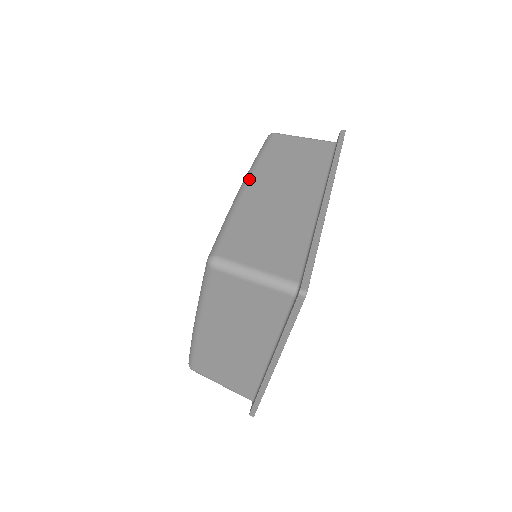
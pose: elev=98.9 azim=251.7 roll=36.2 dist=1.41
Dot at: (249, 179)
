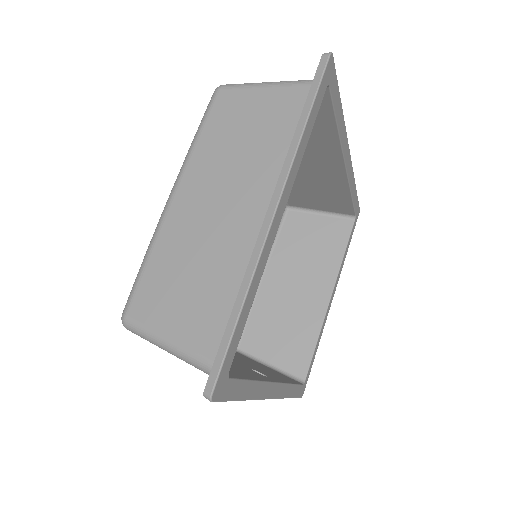
Dot at: occluded
